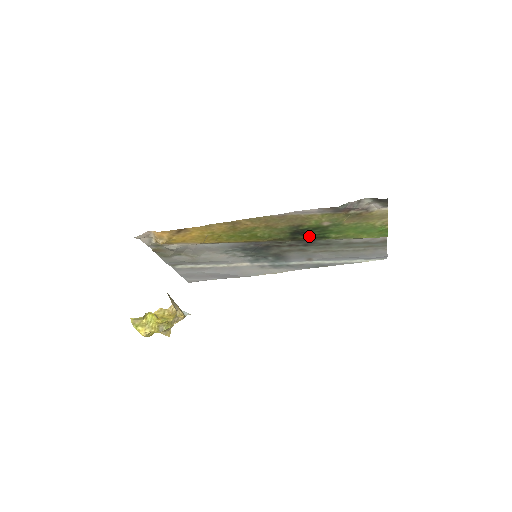
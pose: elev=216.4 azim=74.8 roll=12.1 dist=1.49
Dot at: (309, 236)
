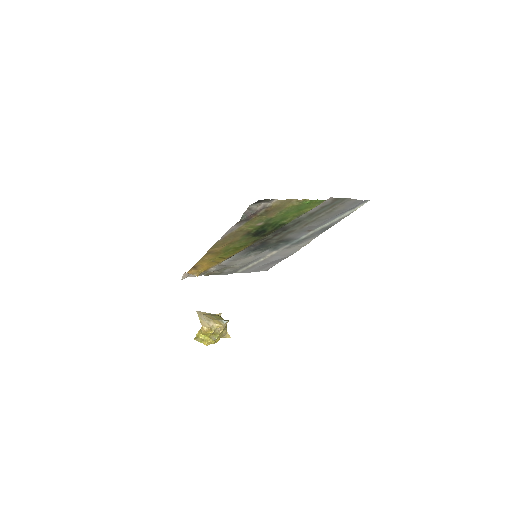
Dot at: (270, 230)
